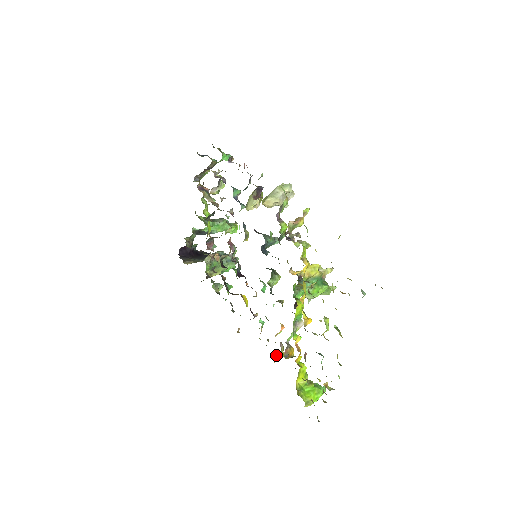
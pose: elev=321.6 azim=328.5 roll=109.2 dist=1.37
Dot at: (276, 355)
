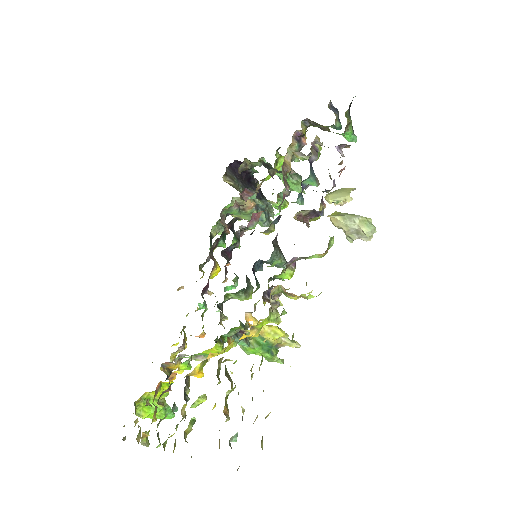
Dot at: occluded
